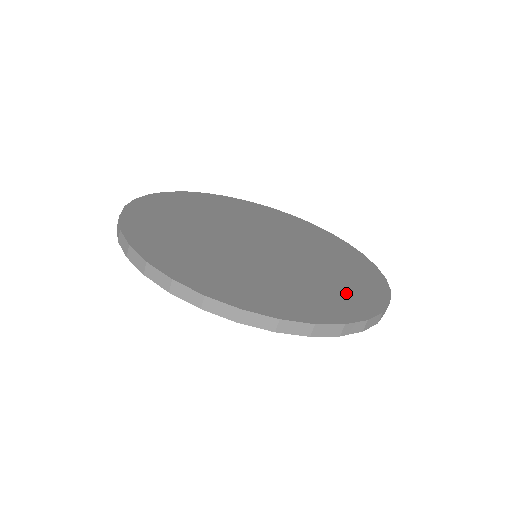
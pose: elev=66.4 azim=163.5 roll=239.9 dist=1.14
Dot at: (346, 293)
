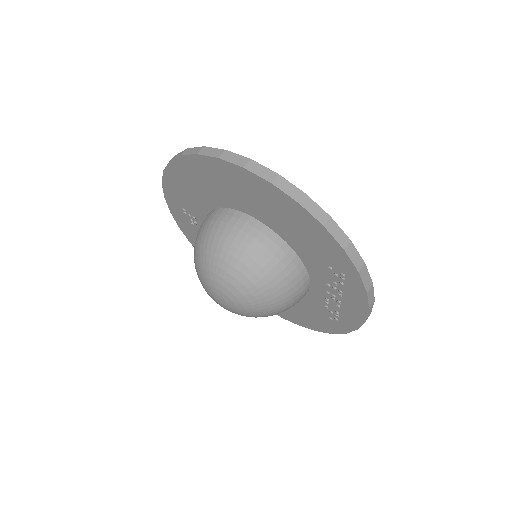
Dot at: occluded
